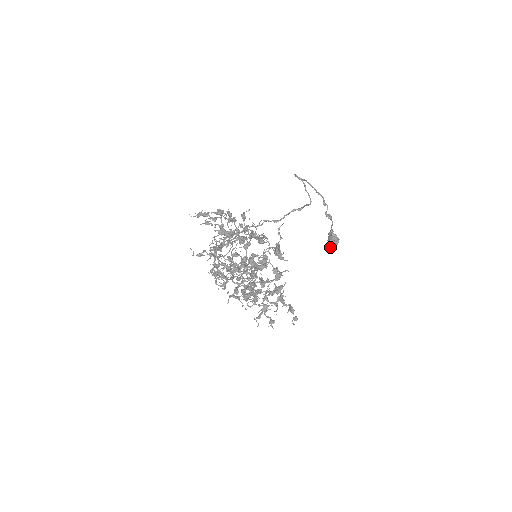
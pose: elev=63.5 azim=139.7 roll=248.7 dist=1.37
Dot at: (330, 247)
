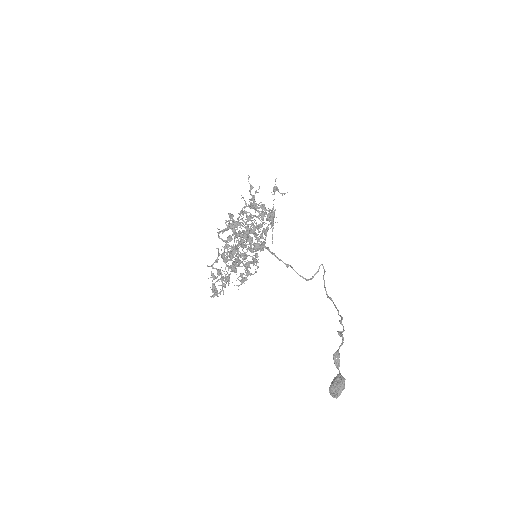
Dot at: (330, 386)
